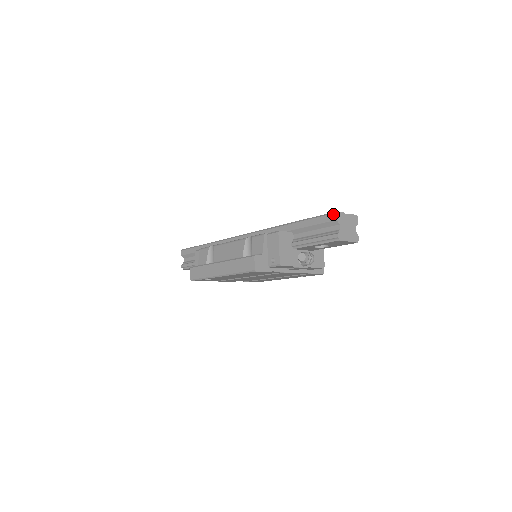
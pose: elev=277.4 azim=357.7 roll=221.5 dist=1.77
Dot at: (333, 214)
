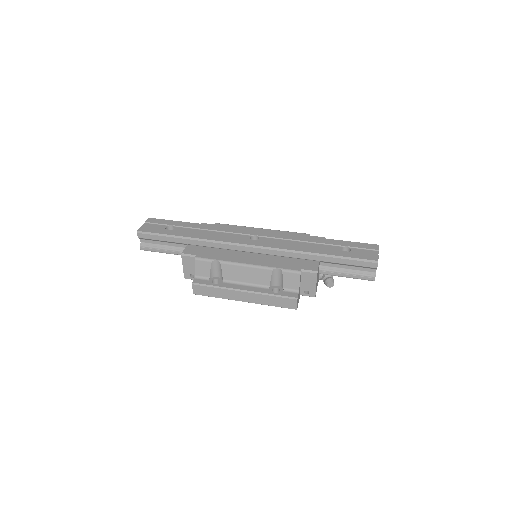
Dot at: (375, 263)
